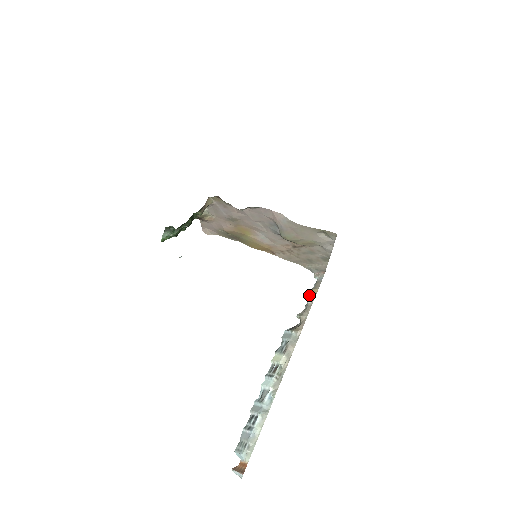
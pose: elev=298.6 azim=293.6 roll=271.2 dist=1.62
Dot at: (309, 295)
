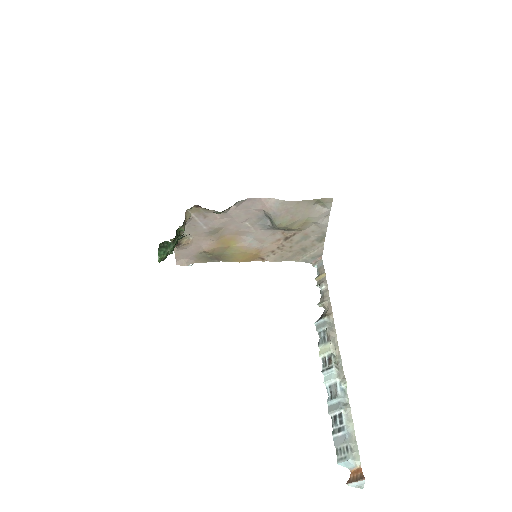
Dot at: (318, 283)
